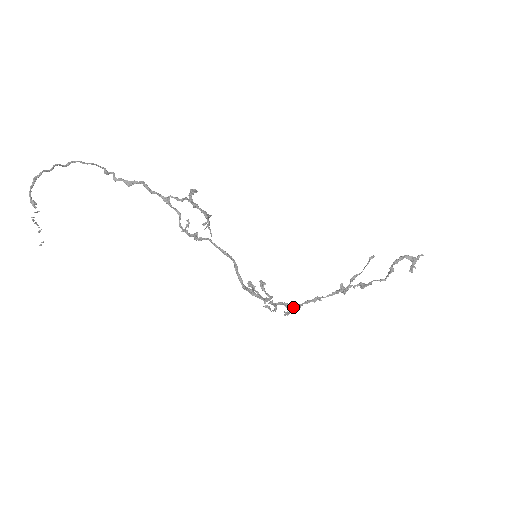
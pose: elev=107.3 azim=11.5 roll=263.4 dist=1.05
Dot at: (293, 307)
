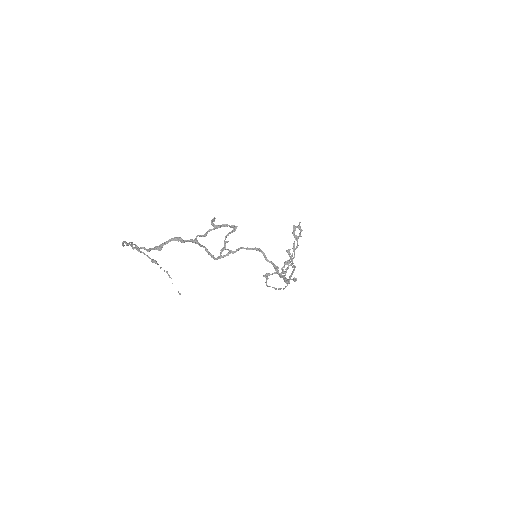
Dot at: occluded
